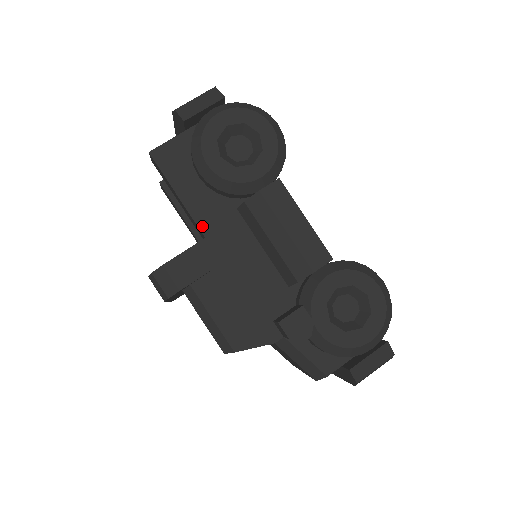
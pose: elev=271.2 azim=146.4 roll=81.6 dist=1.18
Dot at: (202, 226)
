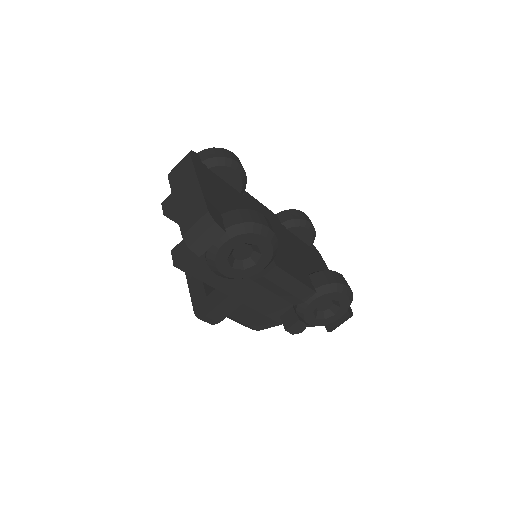
Dot at: (225, 291)
